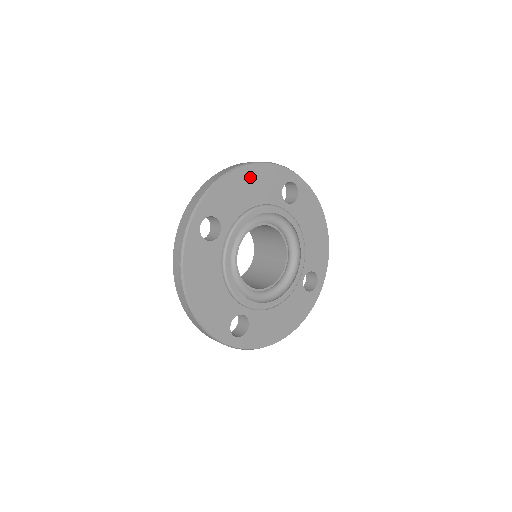
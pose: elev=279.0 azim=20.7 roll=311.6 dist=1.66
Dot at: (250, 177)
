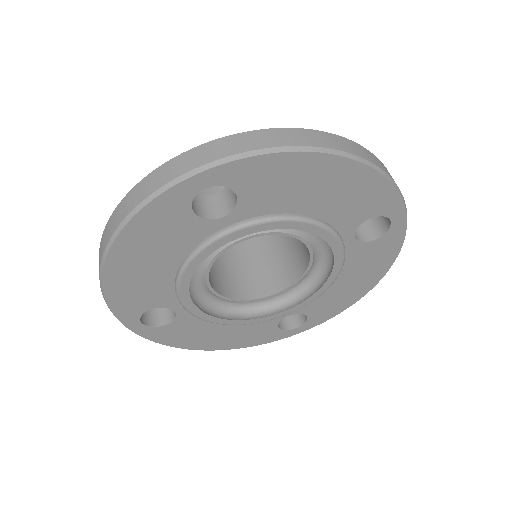
Dot at: (341, 177)
